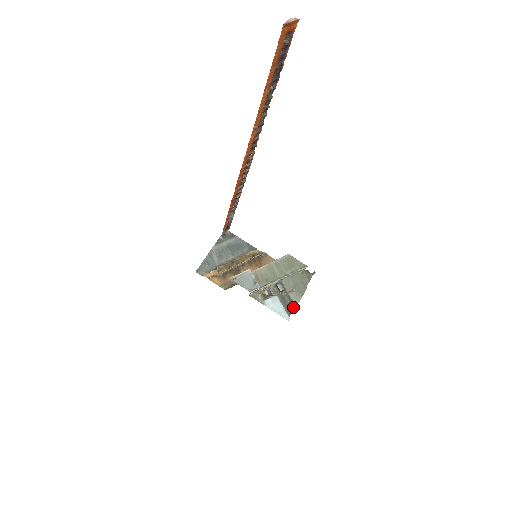
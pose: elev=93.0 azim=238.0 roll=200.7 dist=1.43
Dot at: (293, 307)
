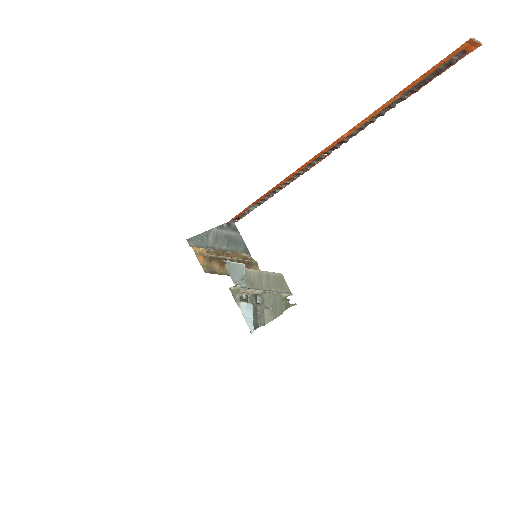
Dot at: (261, 324)
